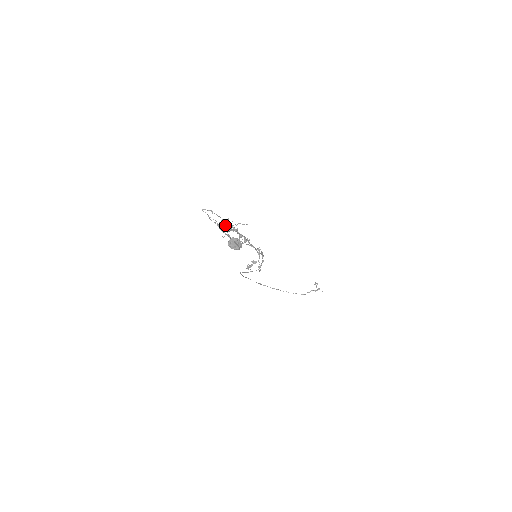
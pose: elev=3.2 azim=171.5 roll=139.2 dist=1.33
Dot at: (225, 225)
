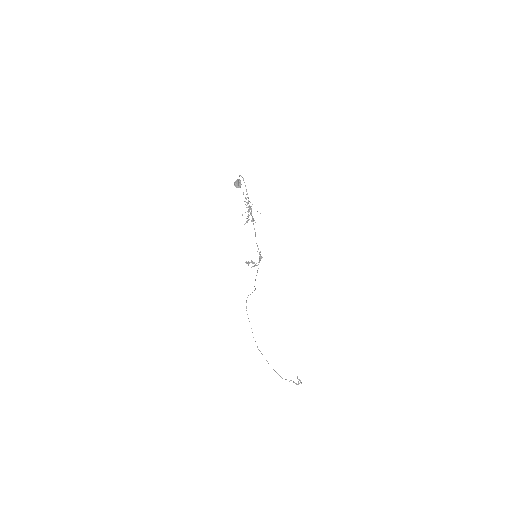
Dot at: occluded
